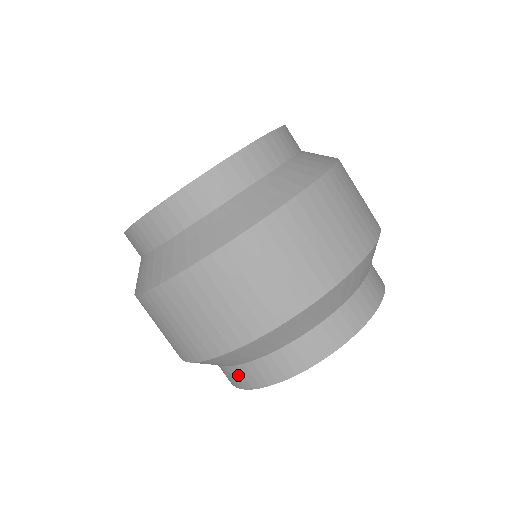
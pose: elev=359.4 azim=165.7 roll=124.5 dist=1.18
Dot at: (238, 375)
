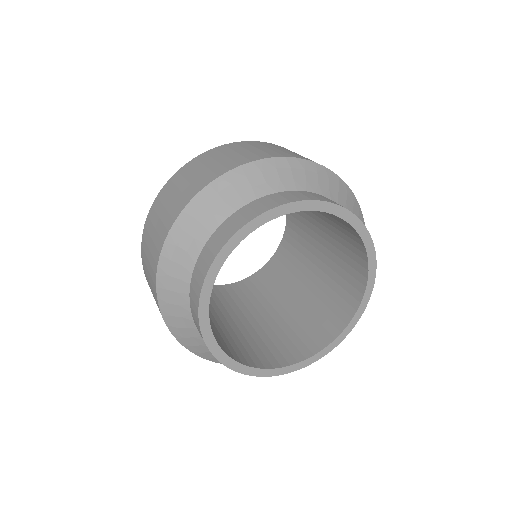
Dot at: occluded
